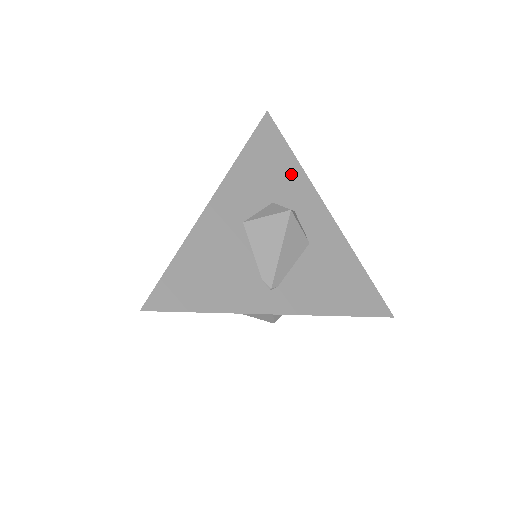
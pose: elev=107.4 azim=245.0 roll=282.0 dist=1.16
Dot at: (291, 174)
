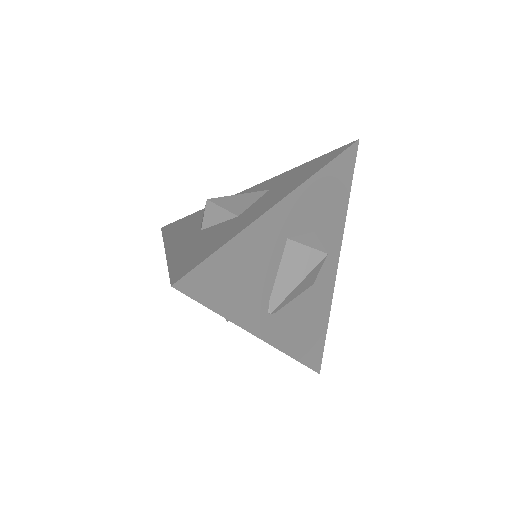
Dot at: (338, 212)
